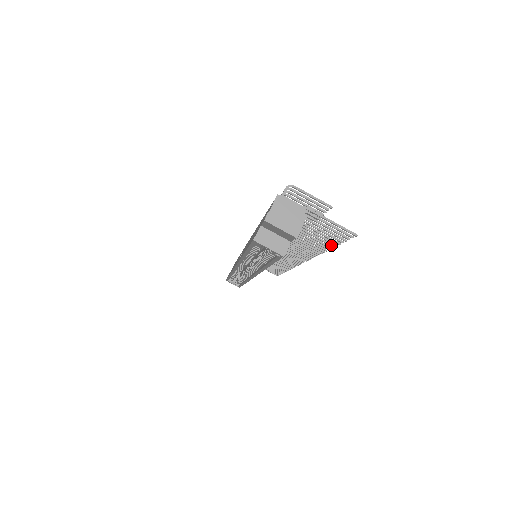
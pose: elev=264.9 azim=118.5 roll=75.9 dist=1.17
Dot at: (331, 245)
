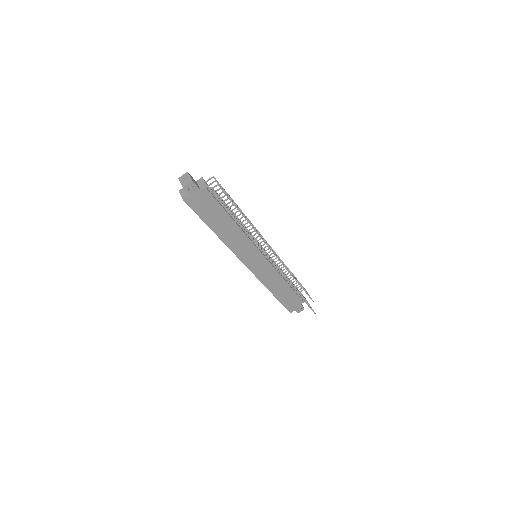
Dot at: (241, 226)
